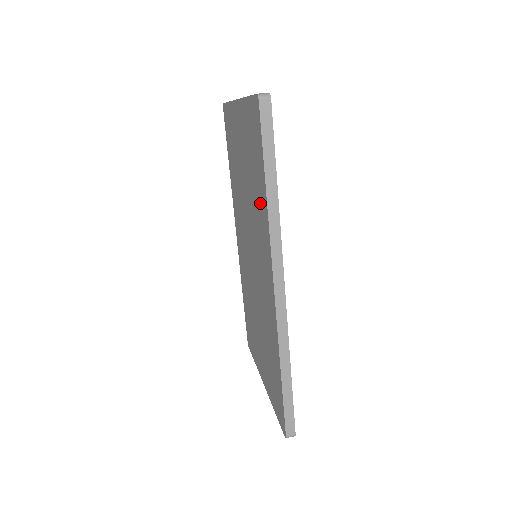
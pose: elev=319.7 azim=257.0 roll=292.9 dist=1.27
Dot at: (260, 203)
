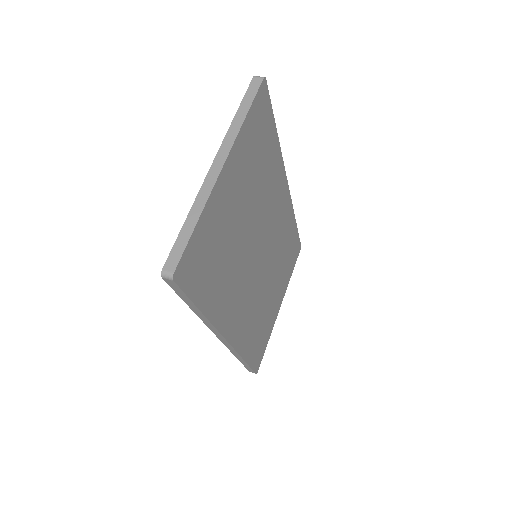
Dot at: occluded
